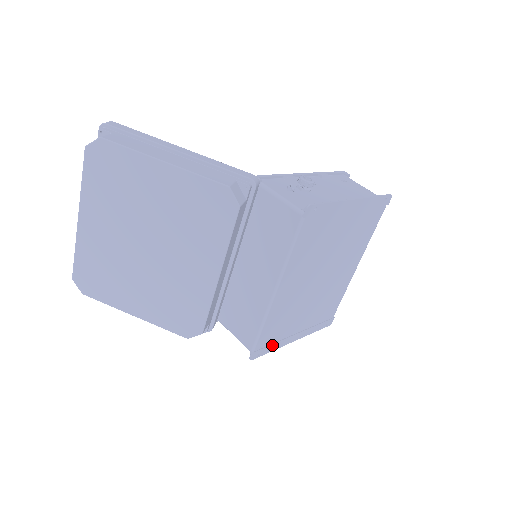
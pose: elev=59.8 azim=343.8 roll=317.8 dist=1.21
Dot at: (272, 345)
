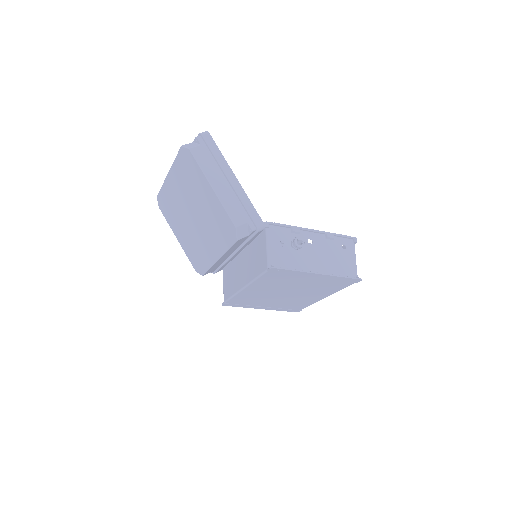
Dot at: (241, 305)
